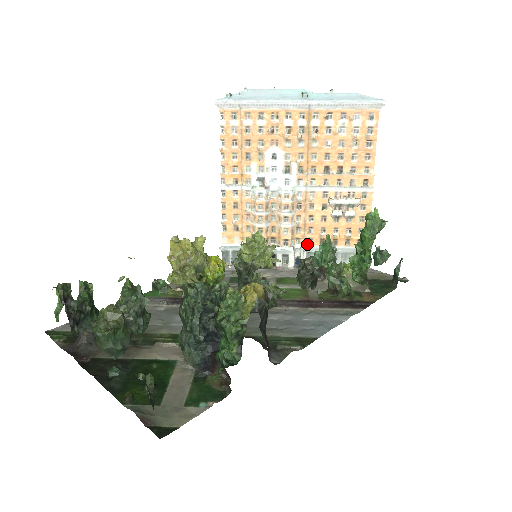
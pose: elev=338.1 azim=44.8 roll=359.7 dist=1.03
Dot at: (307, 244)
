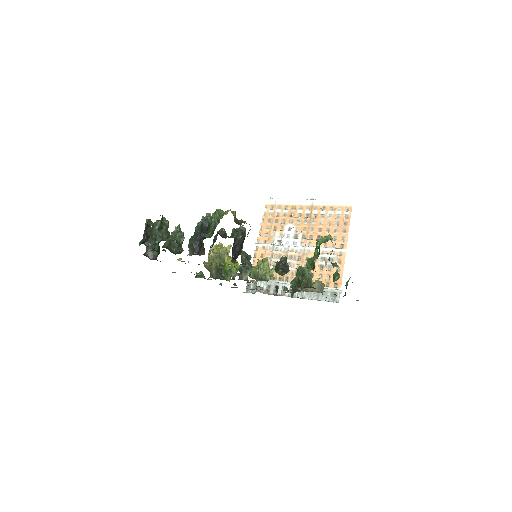
Dot at: occluded
